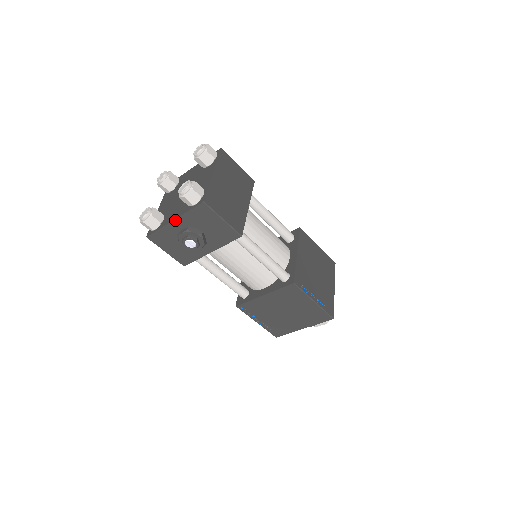
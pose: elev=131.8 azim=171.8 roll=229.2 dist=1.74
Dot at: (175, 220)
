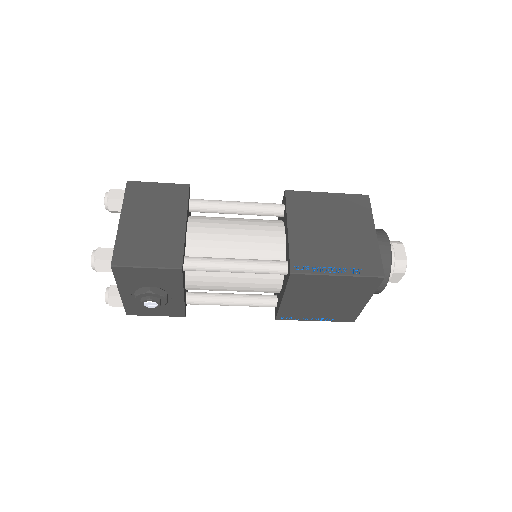
Dot at: (120, 292)
